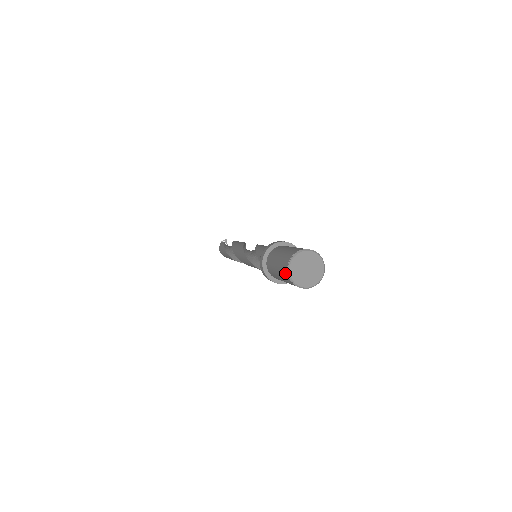
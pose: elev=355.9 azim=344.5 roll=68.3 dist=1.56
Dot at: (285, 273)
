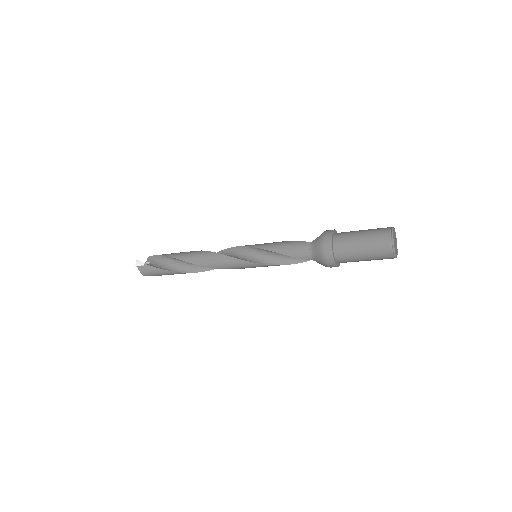
Dot at: (387, 257)
